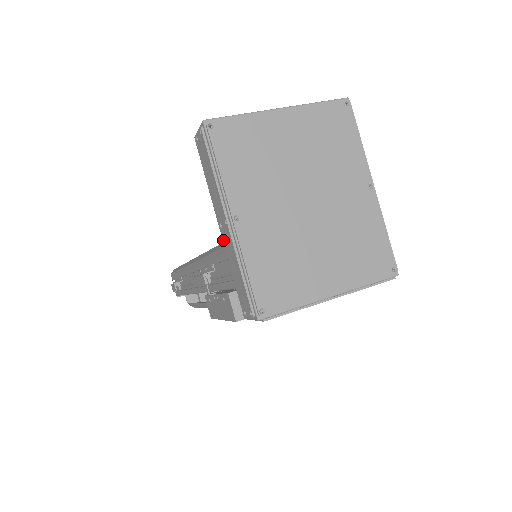
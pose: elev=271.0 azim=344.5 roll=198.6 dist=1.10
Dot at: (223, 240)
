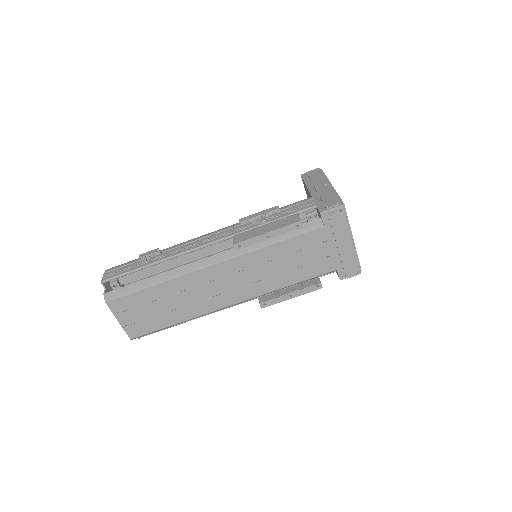
Dot at: (312, 194)
